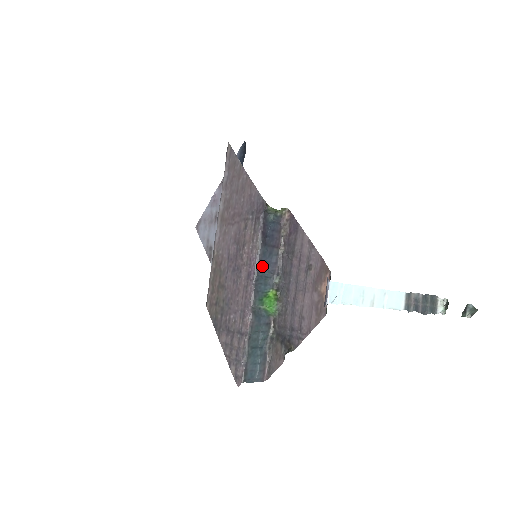
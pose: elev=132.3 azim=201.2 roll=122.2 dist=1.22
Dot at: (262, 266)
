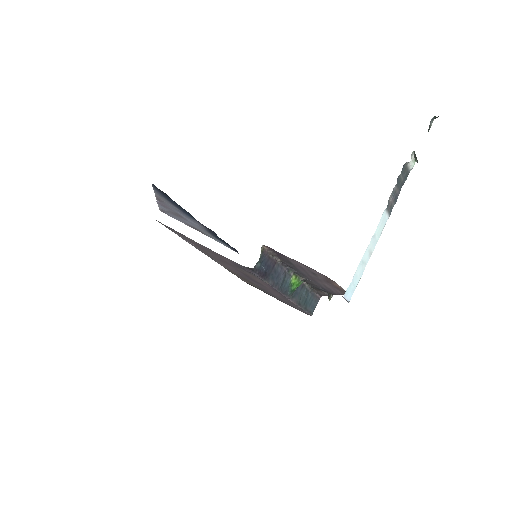
Dot at: (277, 282)
